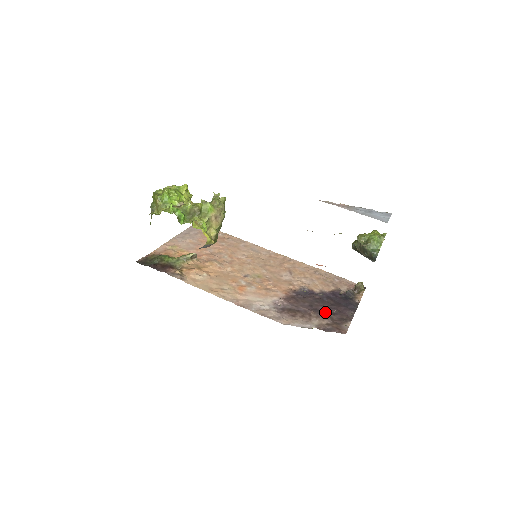
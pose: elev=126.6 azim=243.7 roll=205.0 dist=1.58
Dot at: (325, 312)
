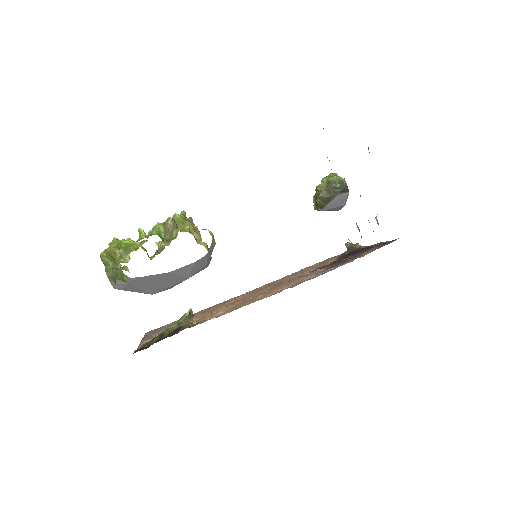
Dot at: (361, 252)
